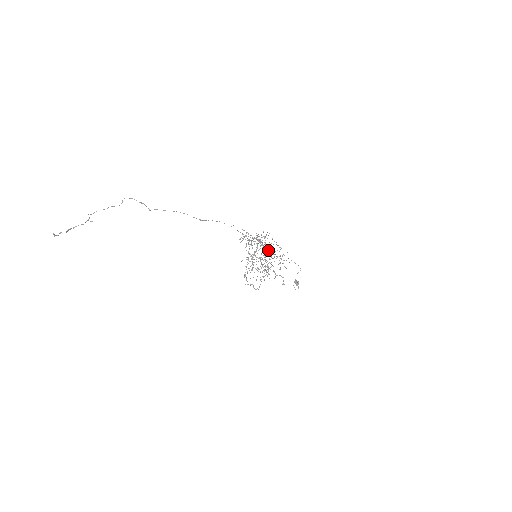
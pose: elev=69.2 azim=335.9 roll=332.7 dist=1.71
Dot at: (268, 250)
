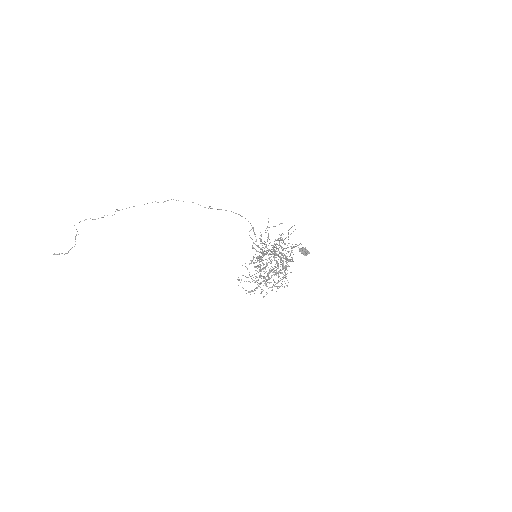
Dot at: (272, 245)
